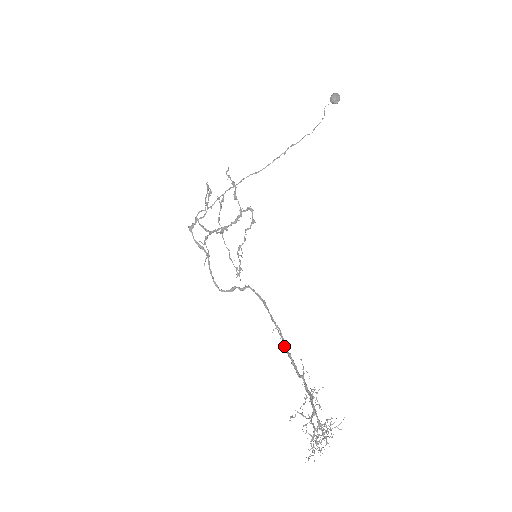
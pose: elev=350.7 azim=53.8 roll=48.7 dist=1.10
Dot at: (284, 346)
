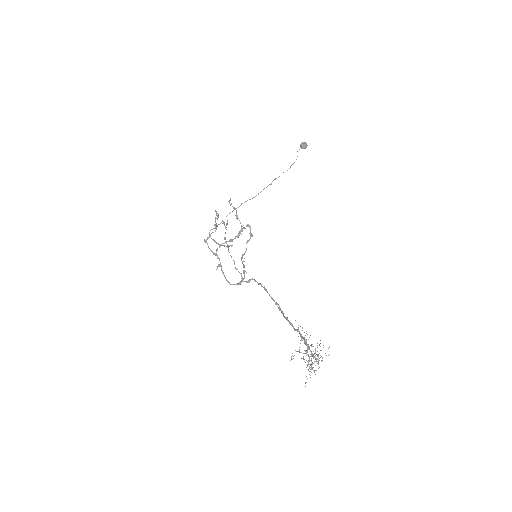
Dot at: occluded
